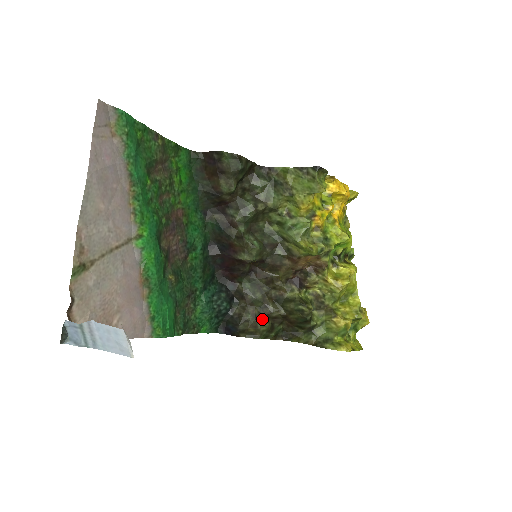
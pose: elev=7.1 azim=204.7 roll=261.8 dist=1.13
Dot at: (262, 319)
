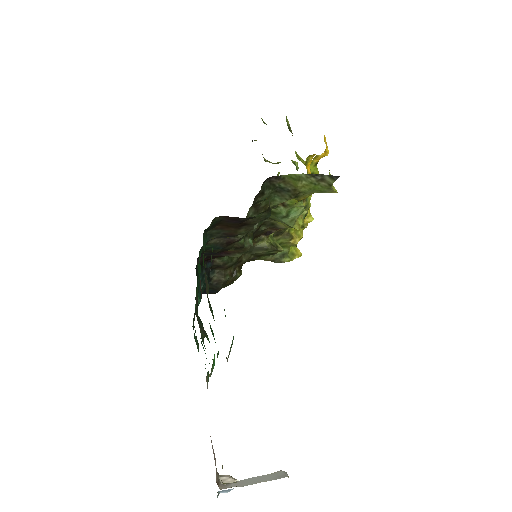
Dot at: (237, 273)
